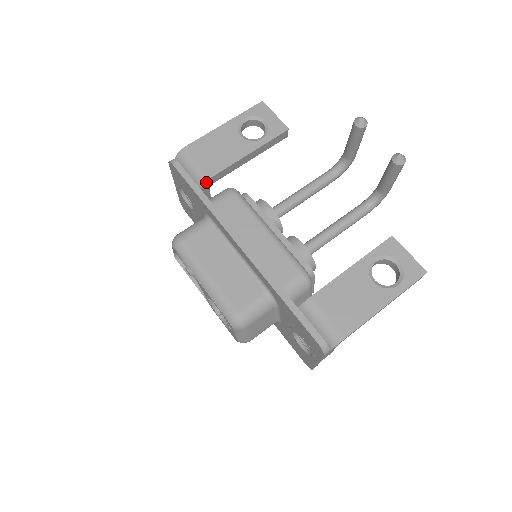
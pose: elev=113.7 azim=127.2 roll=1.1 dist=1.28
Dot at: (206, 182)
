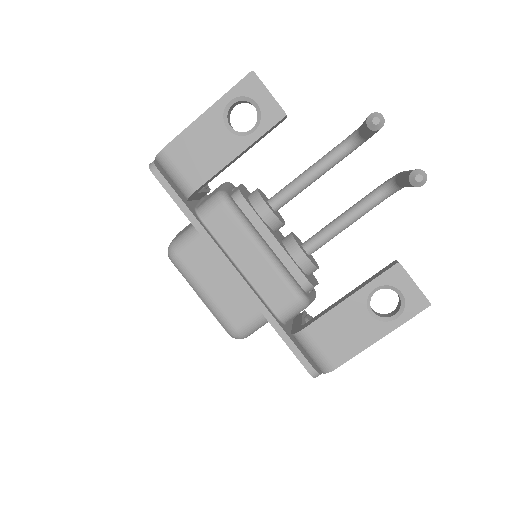
Dot at: (192, 194)
